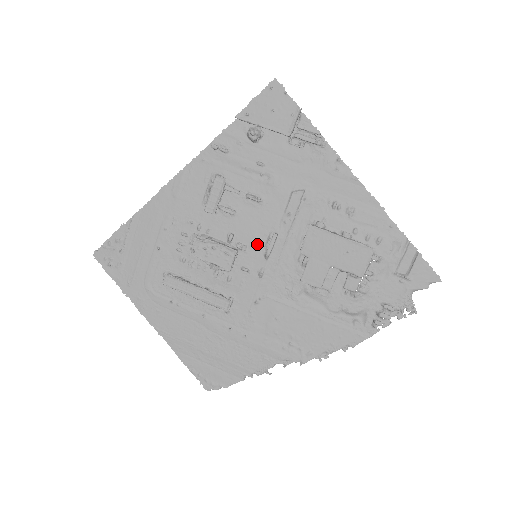
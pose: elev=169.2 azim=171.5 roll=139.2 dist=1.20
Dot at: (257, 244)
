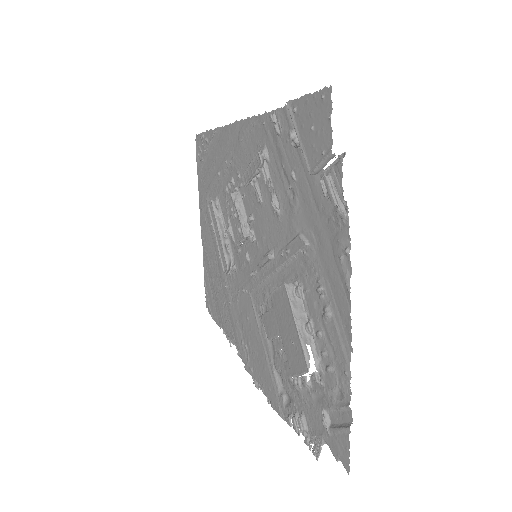
Dot at: (261, 247)
